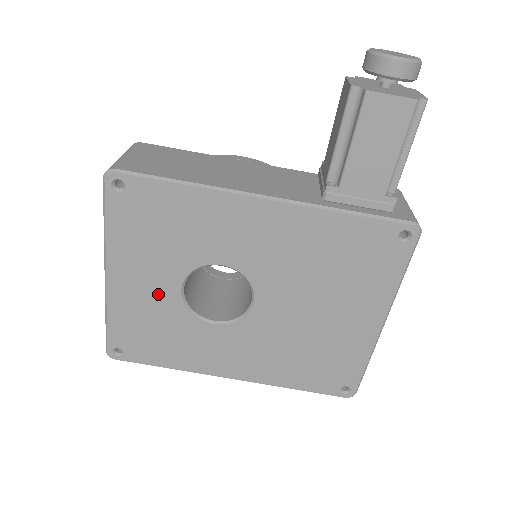
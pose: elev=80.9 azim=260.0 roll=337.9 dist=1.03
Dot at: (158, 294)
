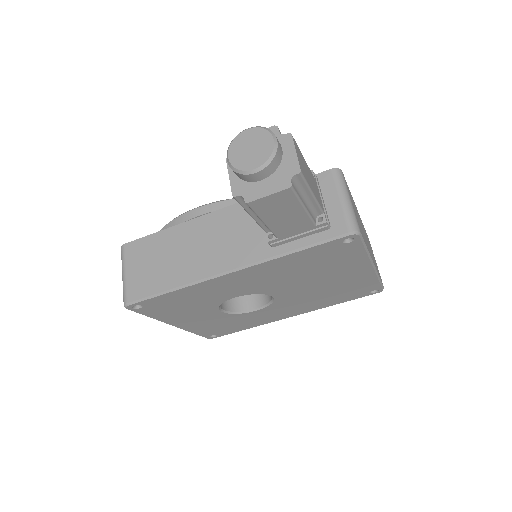
Dot at: (210, 318)
